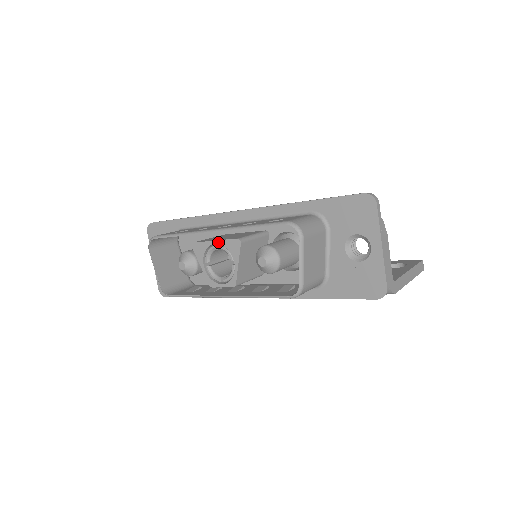
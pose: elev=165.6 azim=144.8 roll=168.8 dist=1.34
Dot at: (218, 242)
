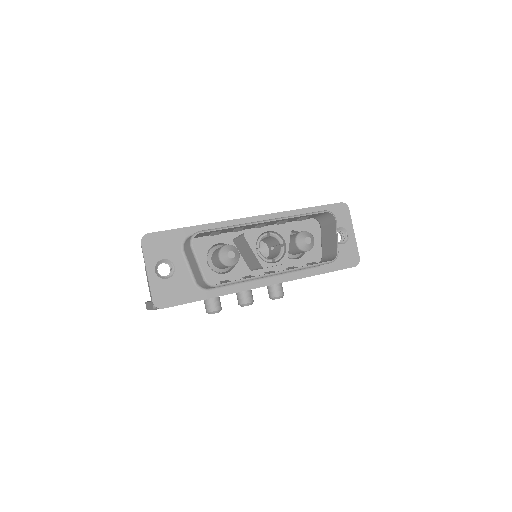
Dot at: (271, 229)
